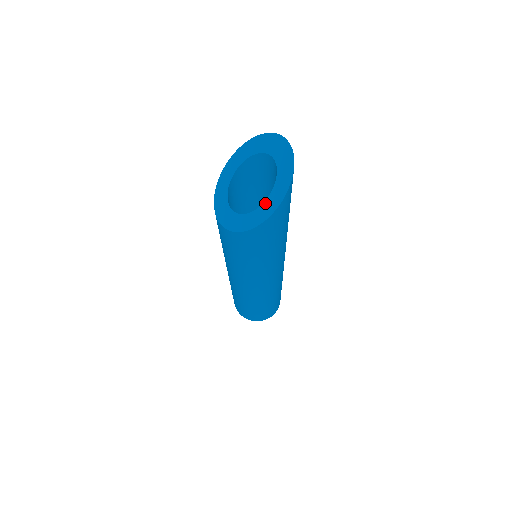
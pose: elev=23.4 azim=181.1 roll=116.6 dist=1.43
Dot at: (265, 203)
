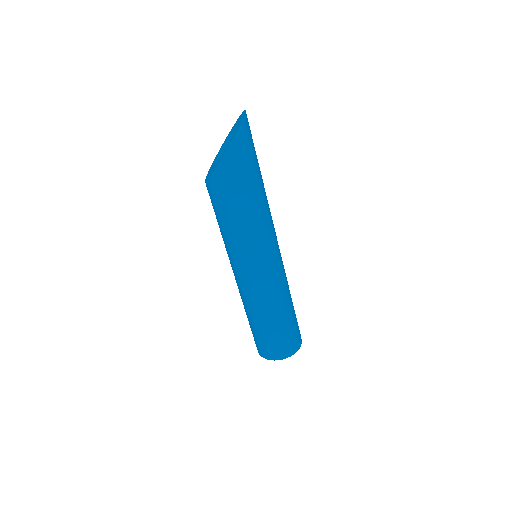
Dot at: occluded
